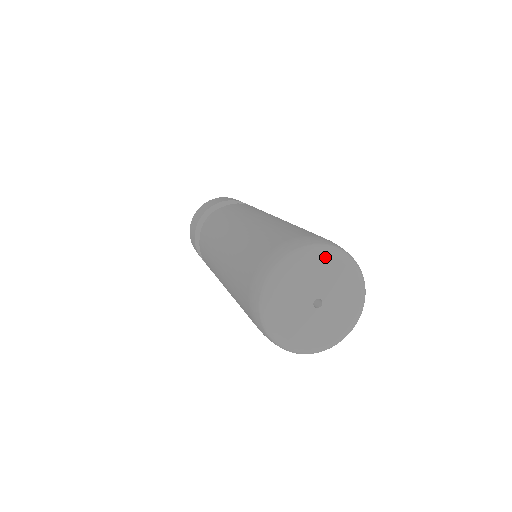
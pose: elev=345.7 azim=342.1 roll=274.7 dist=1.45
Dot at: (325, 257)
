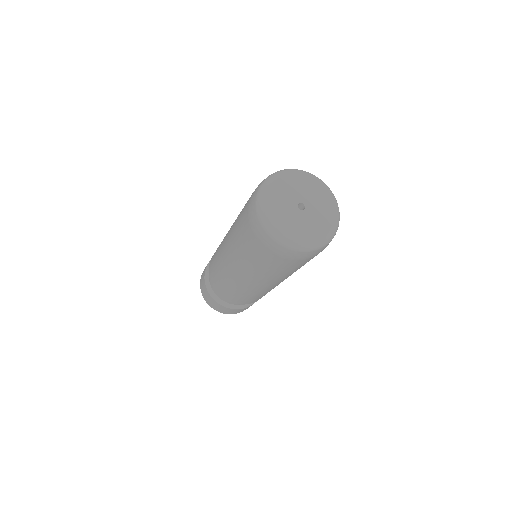
Dot at: (278, 179)
